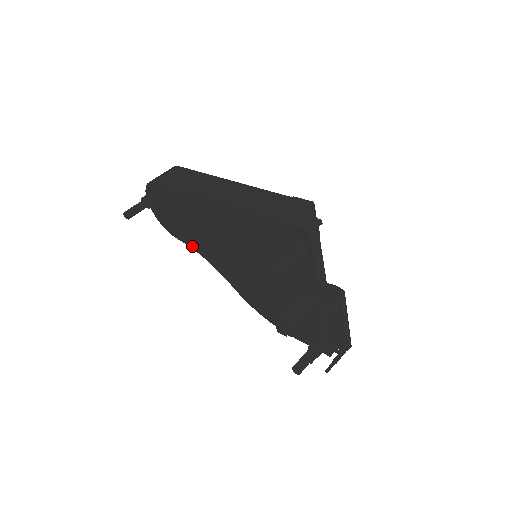
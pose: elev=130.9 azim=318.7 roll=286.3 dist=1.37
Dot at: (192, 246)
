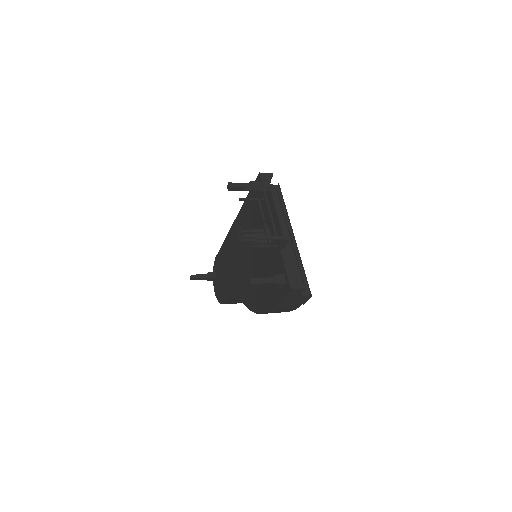
Dot at: (229, 296)
